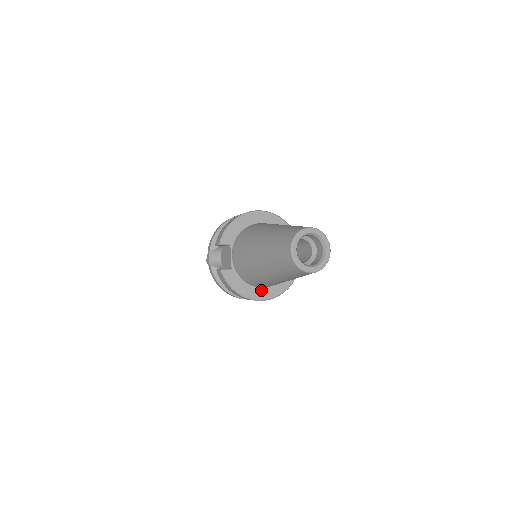
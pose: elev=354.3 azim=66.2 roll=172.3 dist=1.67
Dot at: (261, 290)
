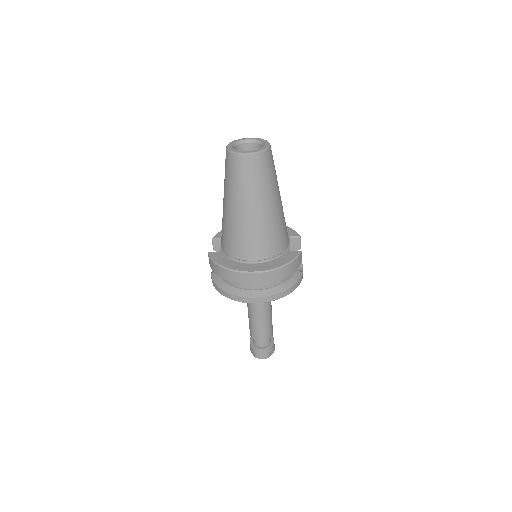
Dot at: (250, 265)
